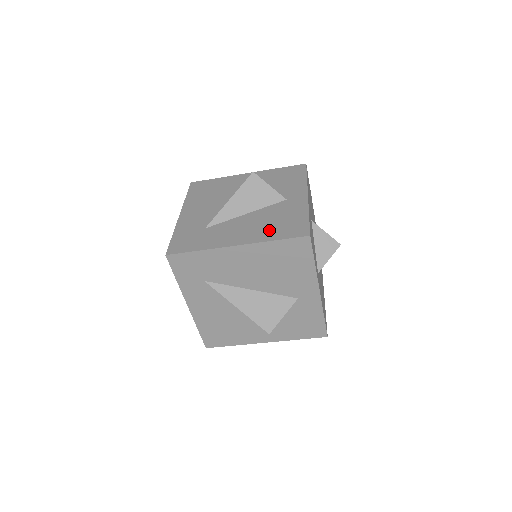
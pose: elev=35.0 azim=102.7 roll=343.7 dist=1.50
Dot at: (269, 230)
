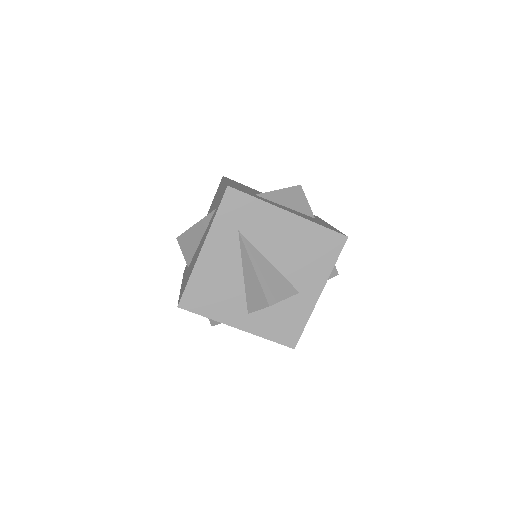
Dot at: (313, 220)
